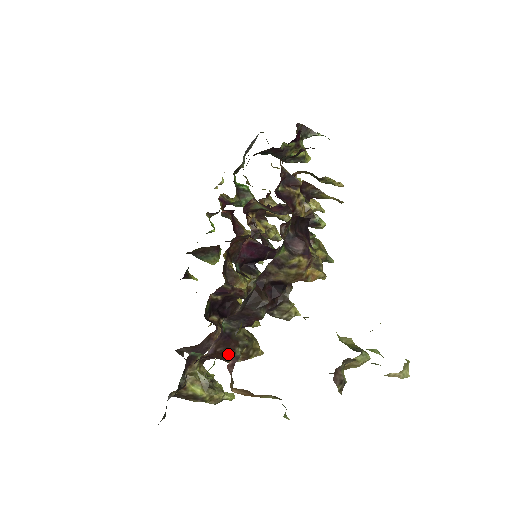
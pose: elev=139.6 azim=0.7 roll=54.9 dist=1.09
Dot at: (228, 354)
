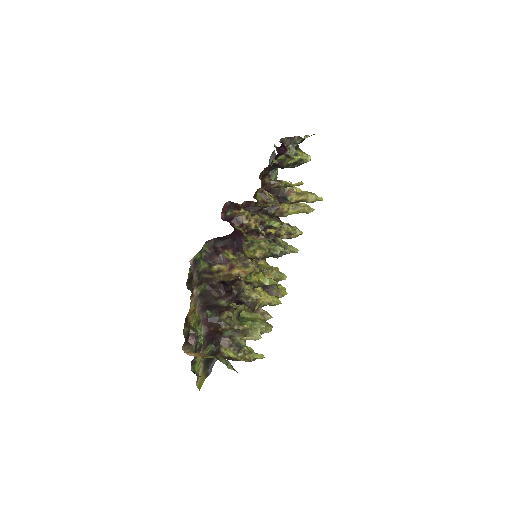
Dot at: (200, 332)
